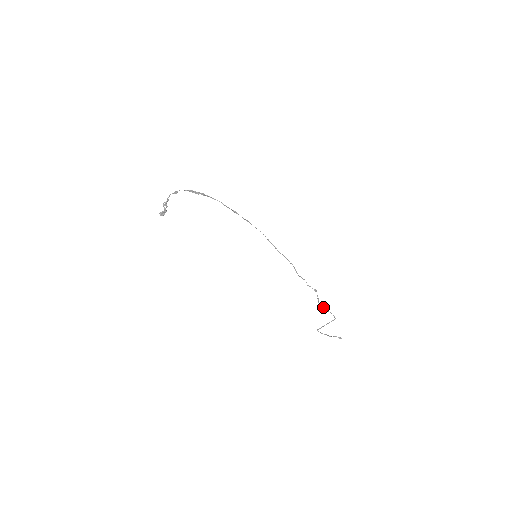
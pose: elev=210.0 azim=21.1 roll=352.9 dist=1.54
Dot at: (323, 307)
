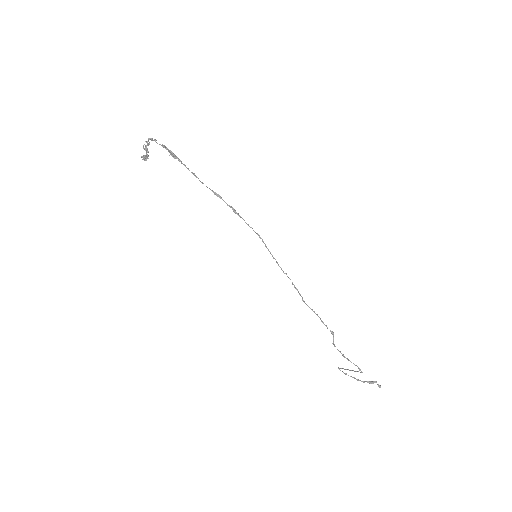
Dot at: (342, 354)
